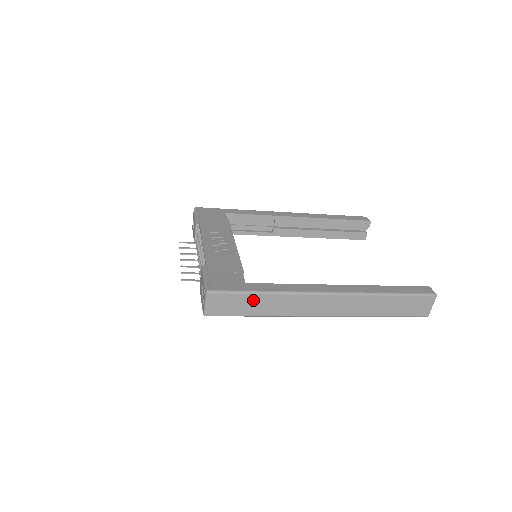
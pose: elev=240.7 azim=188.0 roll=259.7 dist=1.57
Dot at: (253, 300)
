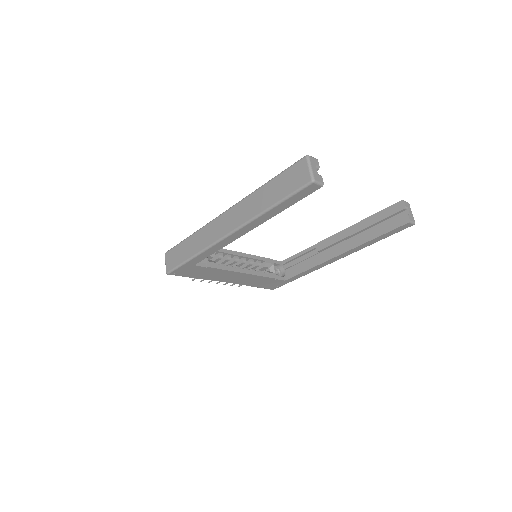
Dot at: (185, 246)
